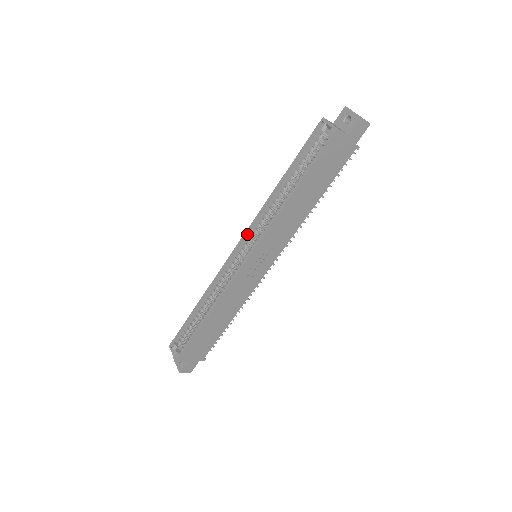
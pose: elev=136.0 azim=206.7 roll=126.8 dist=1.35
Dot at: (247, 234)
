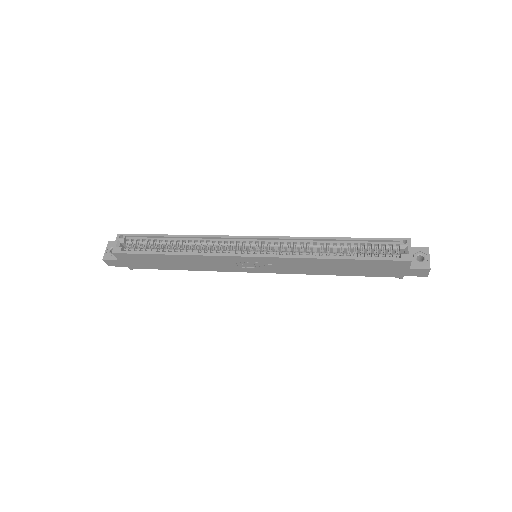
Dot at: (270, 239)
